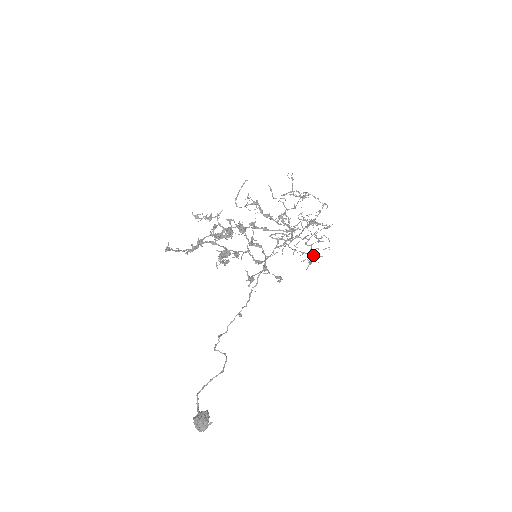
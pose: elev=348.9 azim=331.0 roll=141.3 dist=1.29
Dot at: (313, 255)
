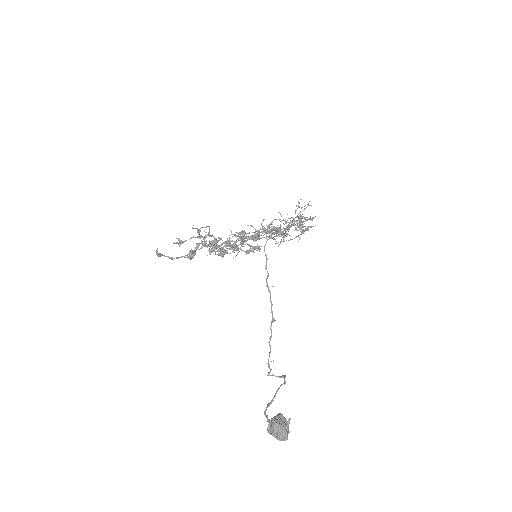
Dot at: (299, 215)
